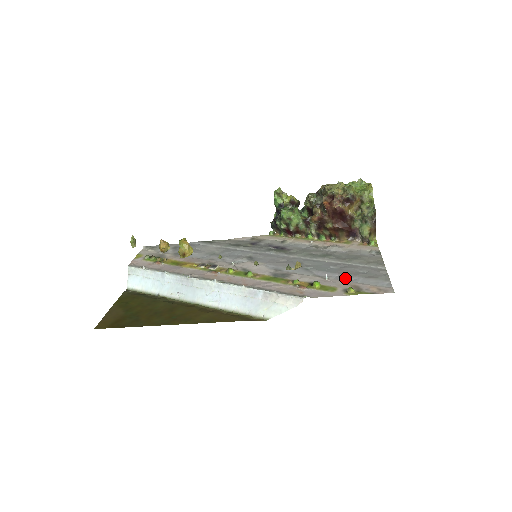
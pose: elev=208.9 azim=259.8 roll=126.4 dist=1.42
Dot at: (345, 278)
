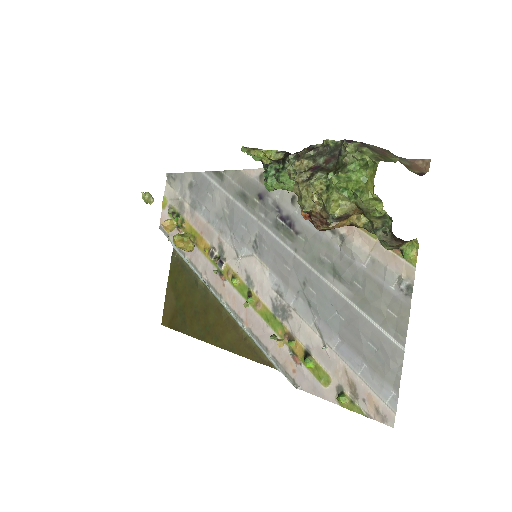
Dot at: (346, 354)
